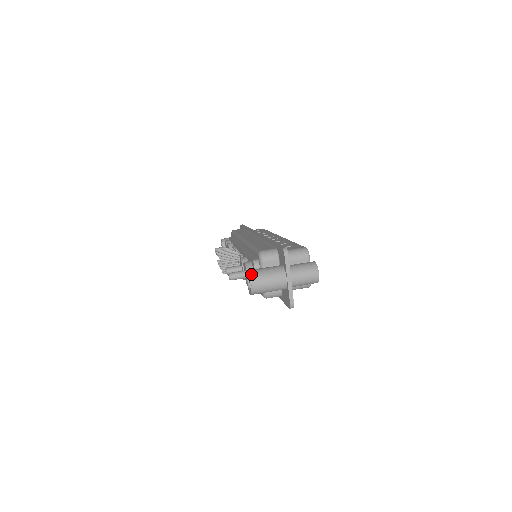
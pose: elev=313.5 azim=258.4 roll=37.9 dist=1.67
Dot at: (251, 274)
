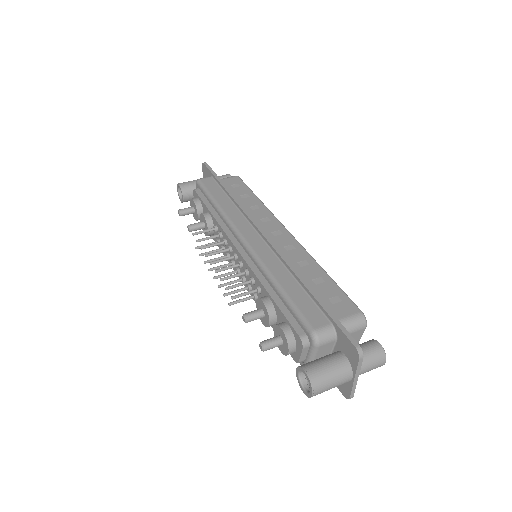
Dot at: (313, 381)
